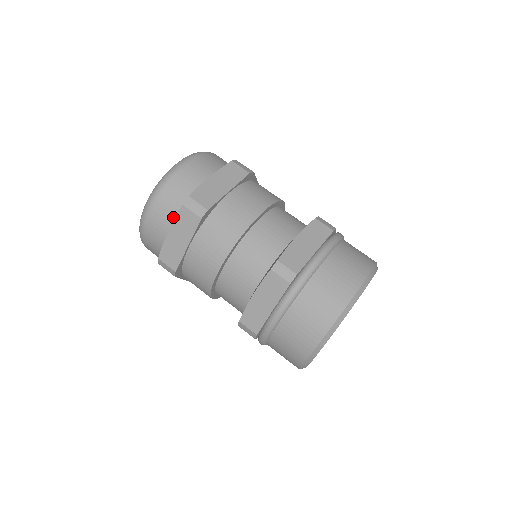
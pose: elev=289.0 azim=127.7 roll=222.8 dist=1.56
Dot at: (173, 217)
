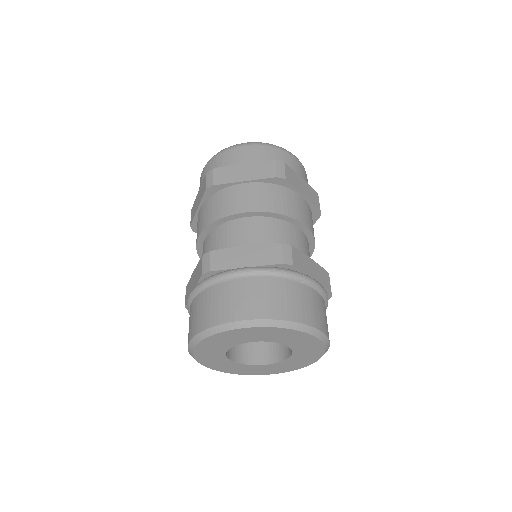
Dot at: occluded
